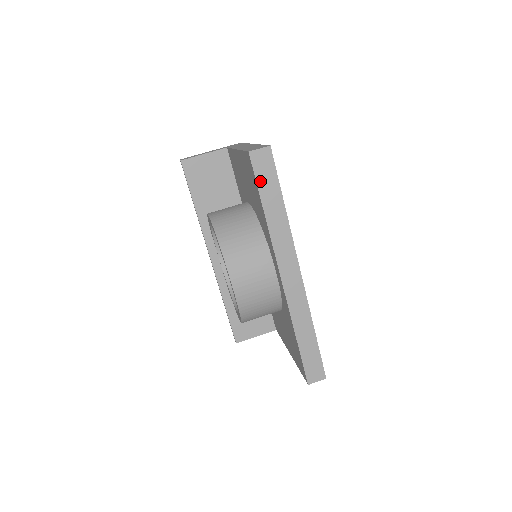
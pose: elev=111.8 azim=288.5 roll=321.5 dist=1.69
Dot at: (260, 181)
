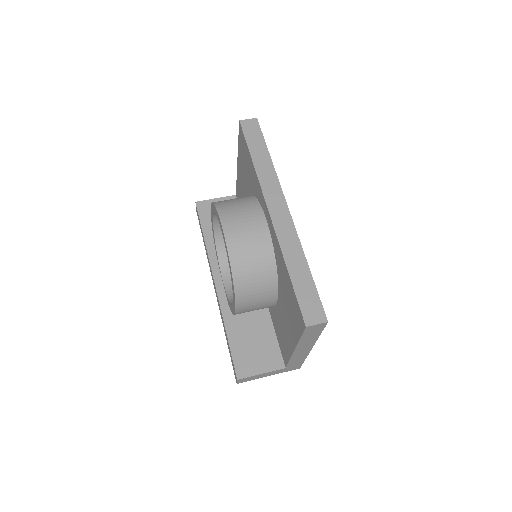
Dot at: (248, 138)
